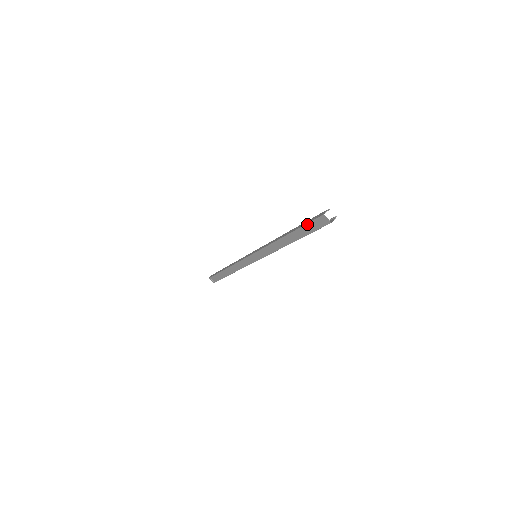
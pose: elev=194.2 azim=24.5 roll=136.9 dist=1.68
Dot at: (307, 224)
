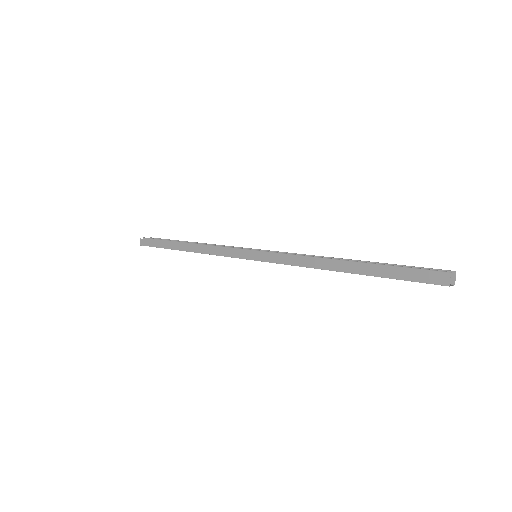
Dot at: occluded
